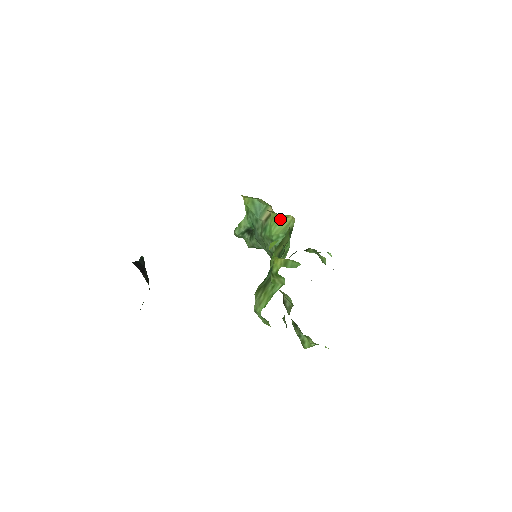
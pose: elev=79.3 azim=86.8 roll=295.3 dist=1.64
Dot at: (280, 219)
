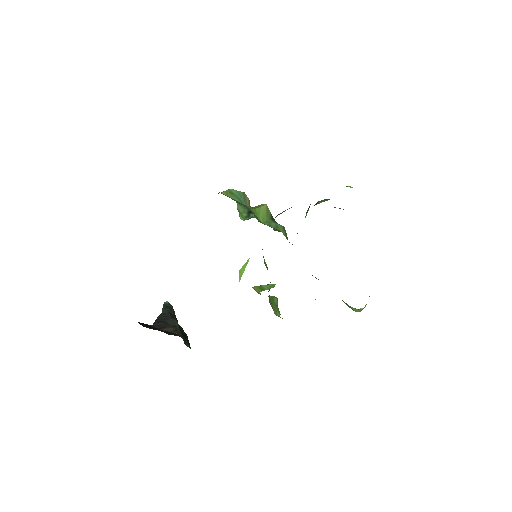
Dot at: (257, 208)
